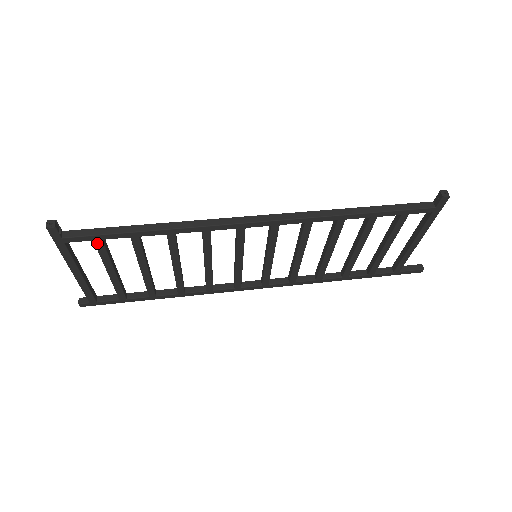
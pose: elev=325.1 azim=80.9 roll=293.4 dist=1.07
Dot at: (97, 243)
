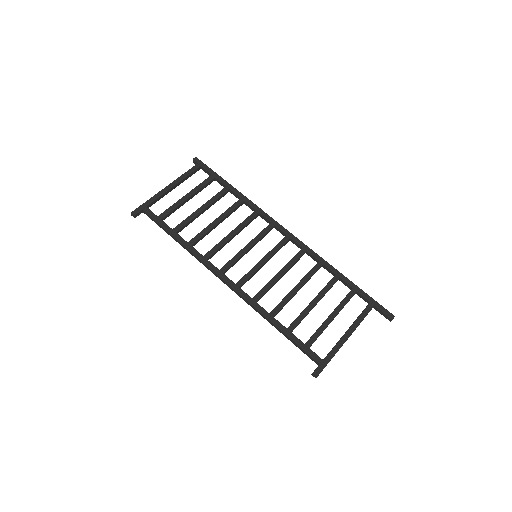
Dot at: occluded
